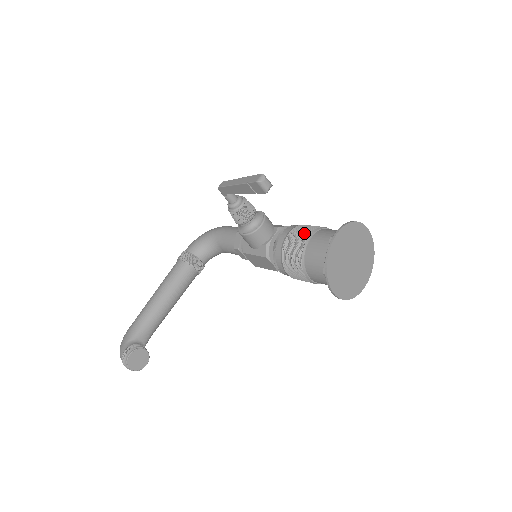
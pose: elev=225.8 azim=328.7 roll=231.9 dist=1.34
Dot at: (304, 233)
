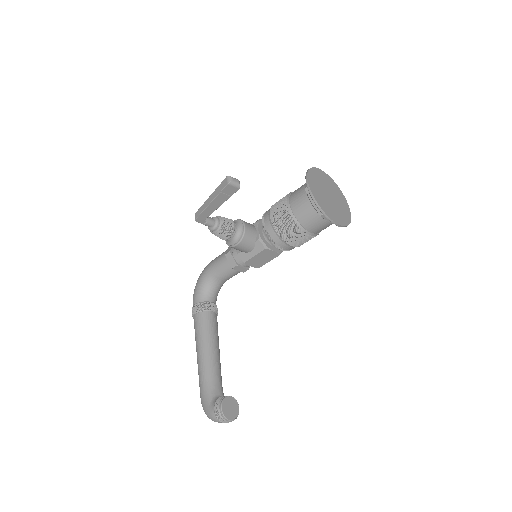
Dot at: (281, 205)
